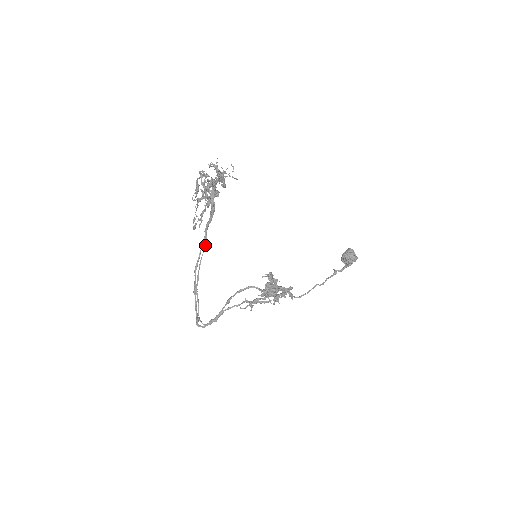
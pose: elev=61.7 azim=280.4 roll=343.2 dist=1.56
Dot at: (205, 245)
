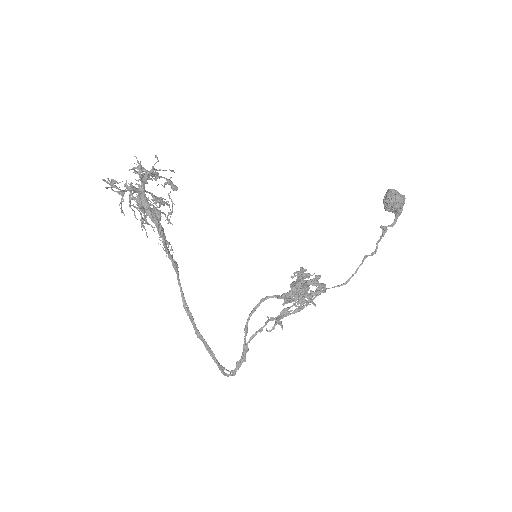
Dot at: (176, 272)
